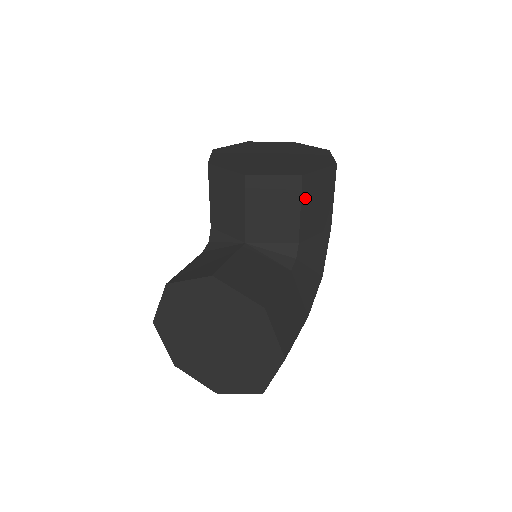
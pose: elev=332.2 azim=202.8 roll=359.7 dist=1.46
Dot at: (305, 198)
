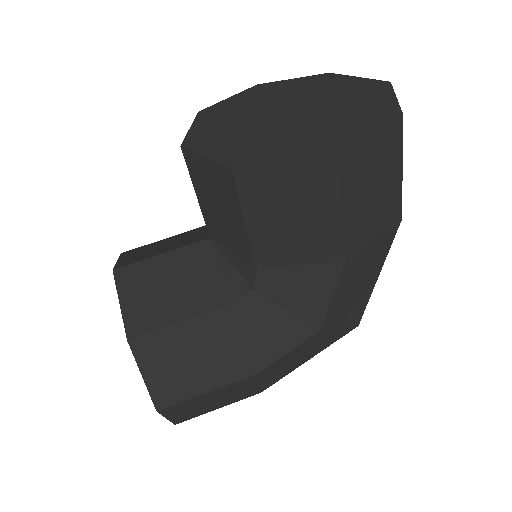
Dot at: (252, 205)
